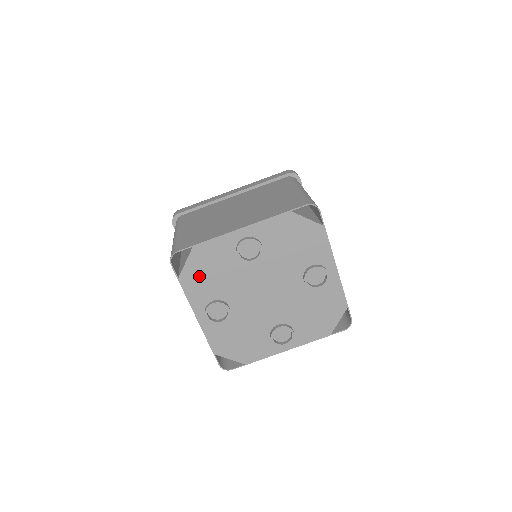
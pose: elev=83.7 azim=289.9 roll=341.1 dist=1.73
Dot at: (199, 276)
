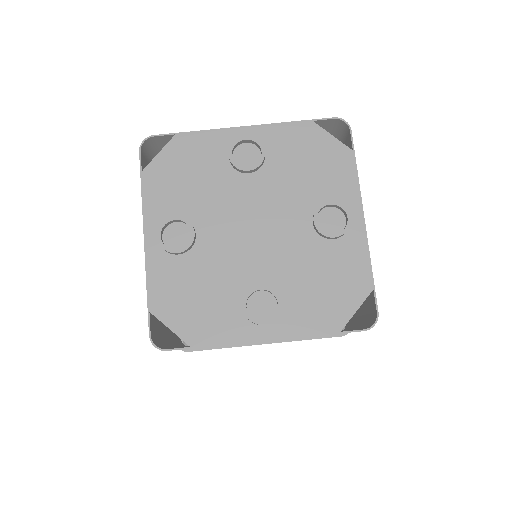
Dot at: (170, 176)
